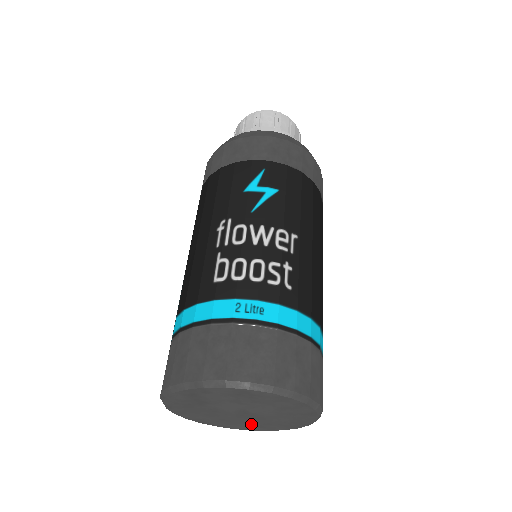
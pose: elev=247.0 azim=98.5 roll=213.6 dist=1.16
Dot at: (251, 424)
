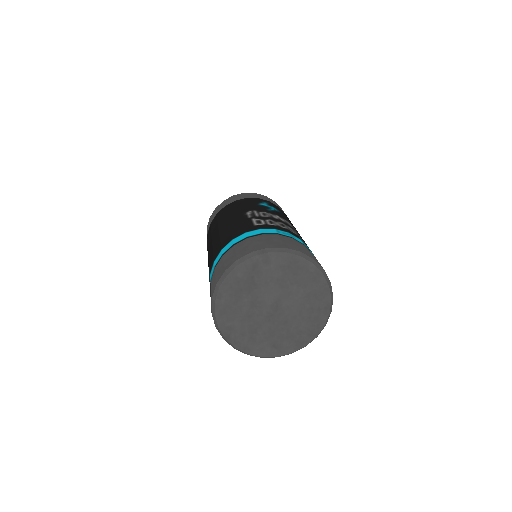
Dot at: (269, 339)
